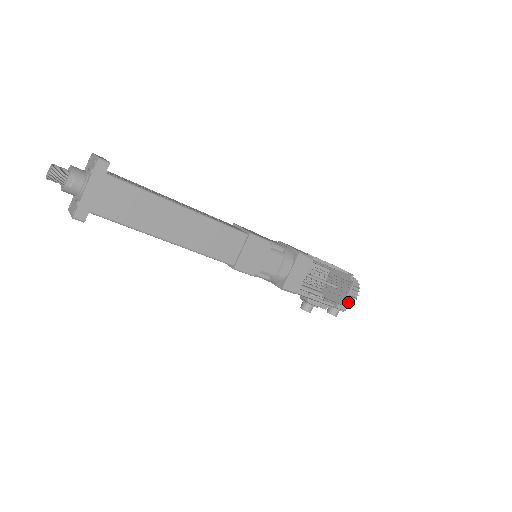
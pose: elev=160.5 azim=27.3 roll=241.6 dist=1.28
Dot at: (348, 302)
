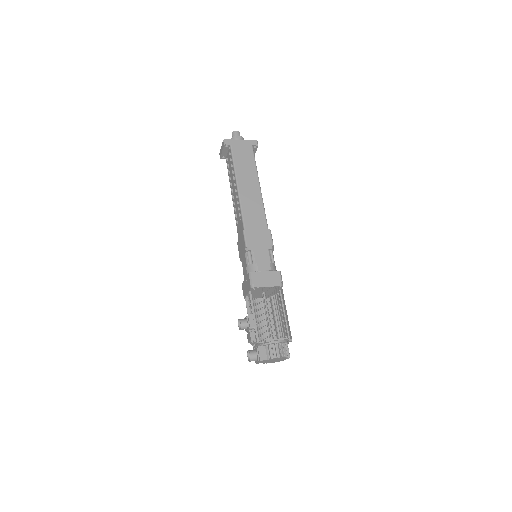
Dot at: (270, 353)
